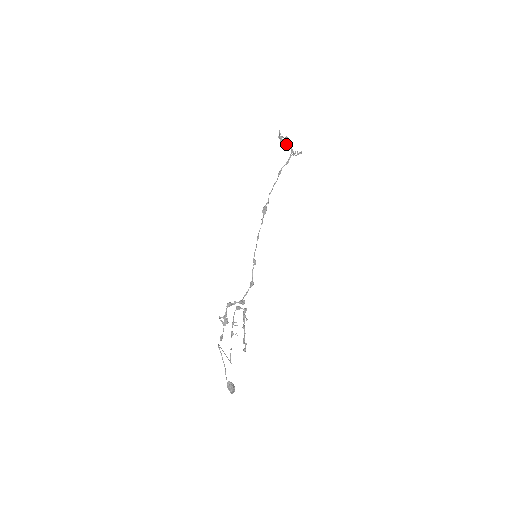
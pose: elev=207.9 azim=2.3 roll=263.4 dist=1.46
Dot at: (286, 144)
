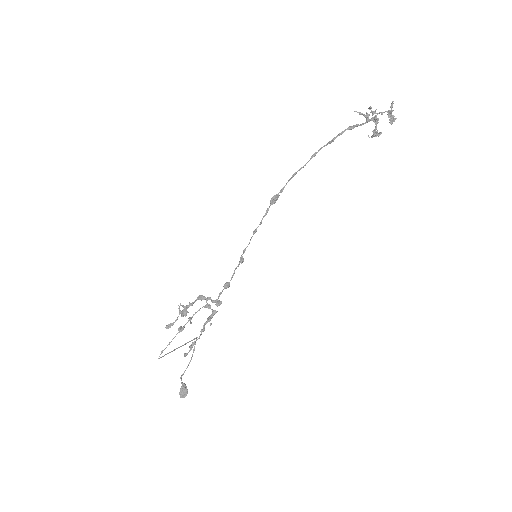
Dot at: (366, 118)
